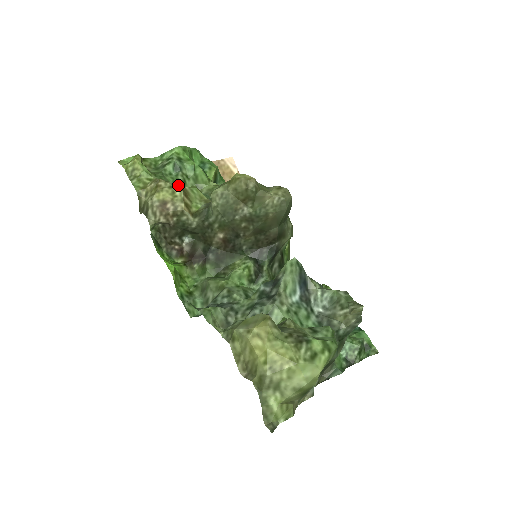
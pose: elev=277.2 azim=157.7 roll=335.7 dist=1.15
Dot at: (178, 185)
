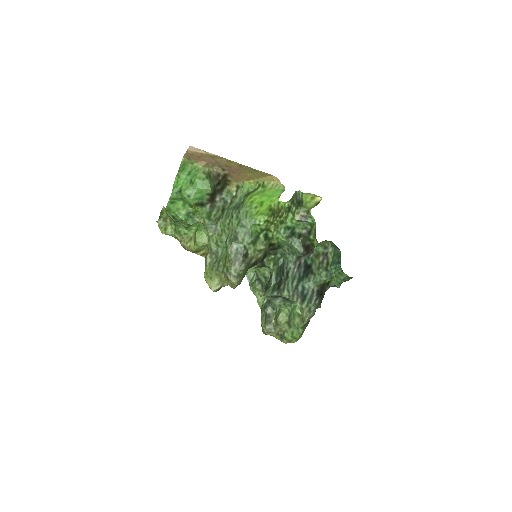
Dot at: (190, 250)
